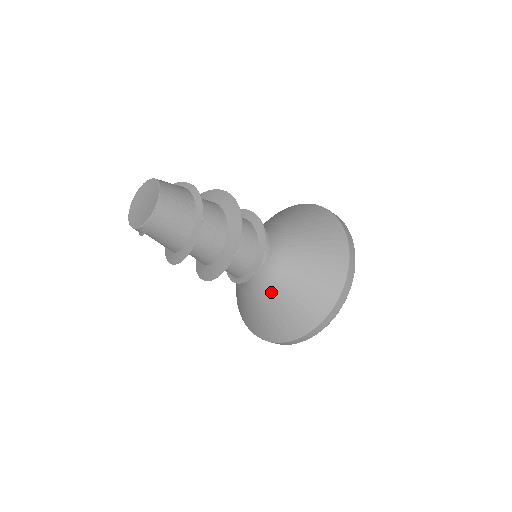
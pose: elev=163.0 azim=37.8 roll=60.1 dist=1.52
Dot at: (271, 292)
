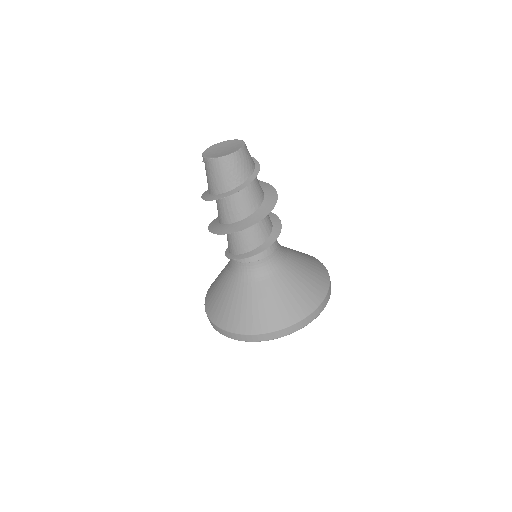
Dot at: (229, 279)
